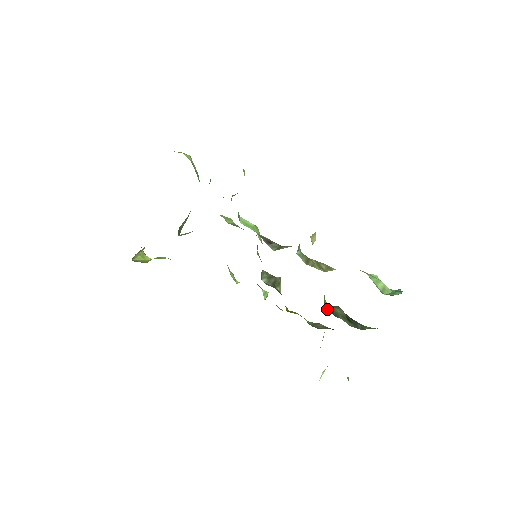
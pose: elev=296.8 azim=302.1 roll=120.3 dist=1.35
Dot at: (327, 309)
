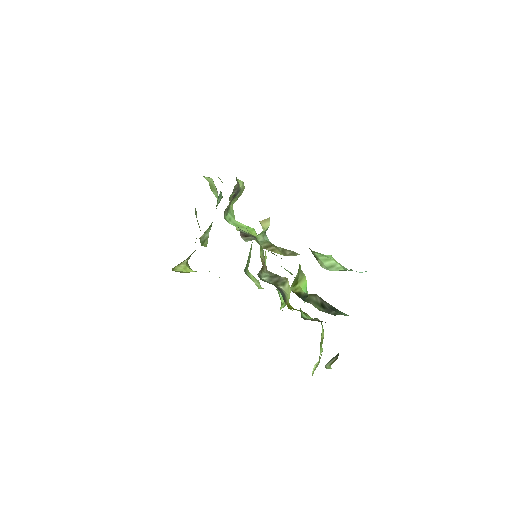
Dot at: (296, 294)
